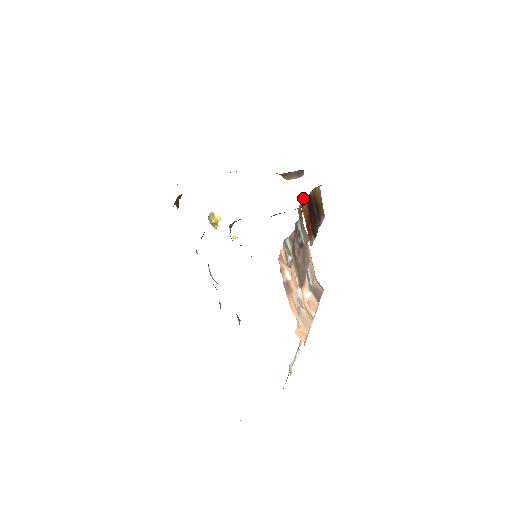
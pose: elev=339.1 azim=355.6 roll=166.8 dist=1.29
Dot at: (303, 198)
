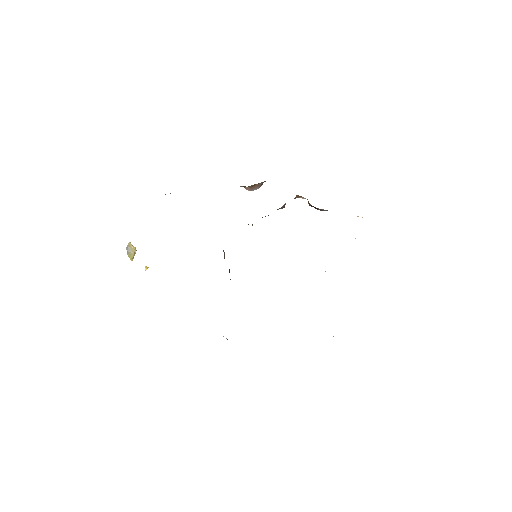
Dot at: (294, 198)
